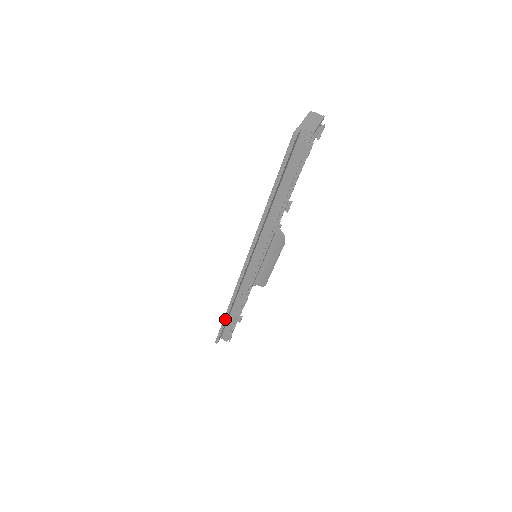
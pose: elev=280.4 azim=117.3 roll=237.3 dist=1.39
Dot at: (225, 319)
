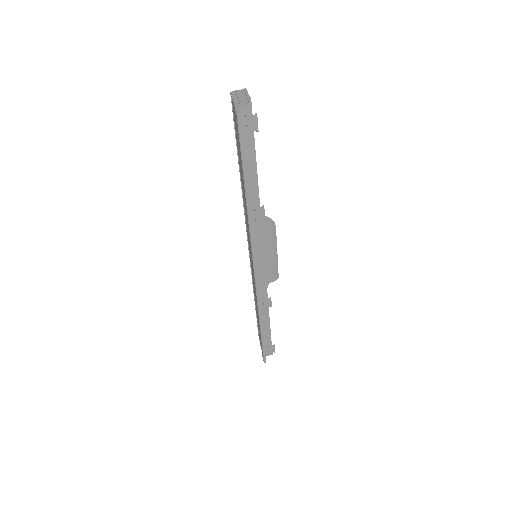
Dot at: (262, 333)
